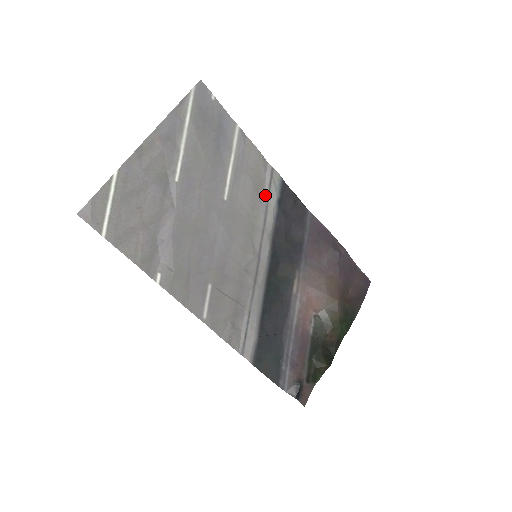
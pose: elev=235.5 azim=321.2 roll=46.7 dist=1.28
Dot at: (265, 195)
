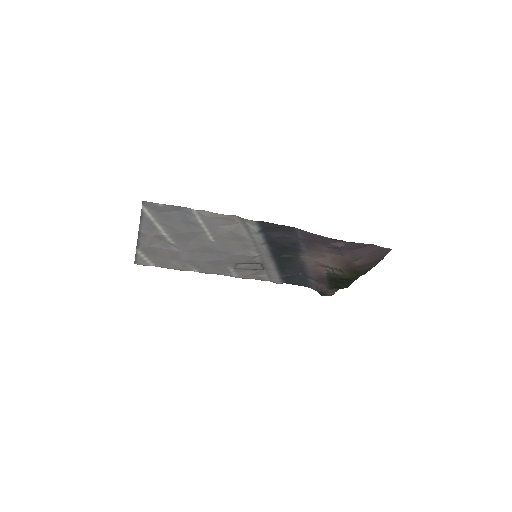
Dot at: (246, 231)
